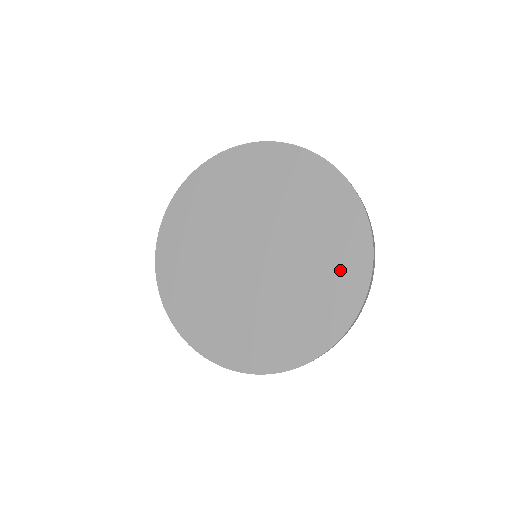
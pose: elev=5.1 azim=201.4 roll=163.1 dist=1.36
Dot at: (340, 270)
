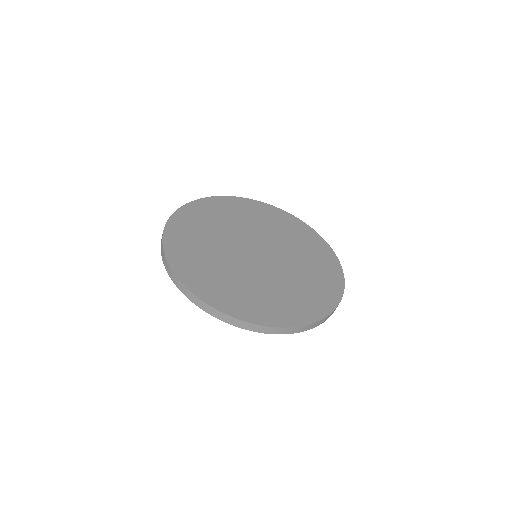
Dot at: (321, 284)
